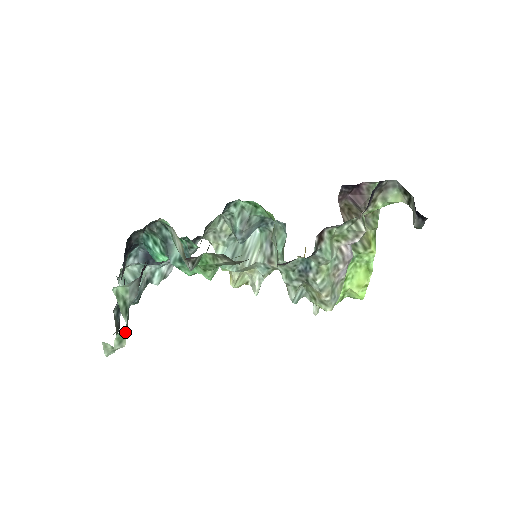
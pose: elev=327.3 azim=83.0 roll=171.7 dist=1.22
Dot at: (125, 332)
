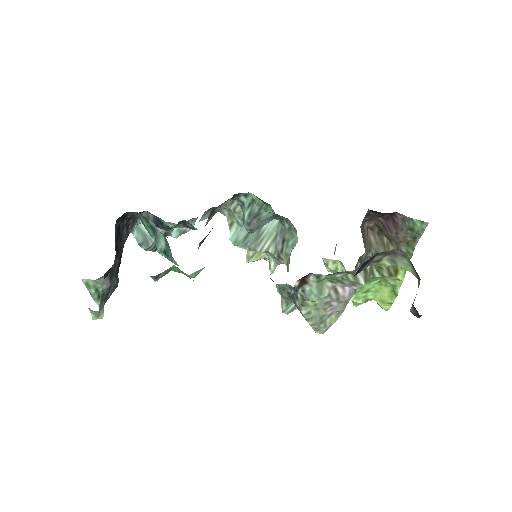
Dot at: (101, 309)
